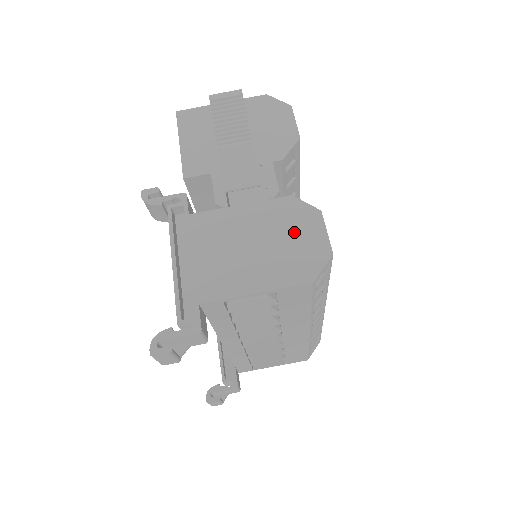
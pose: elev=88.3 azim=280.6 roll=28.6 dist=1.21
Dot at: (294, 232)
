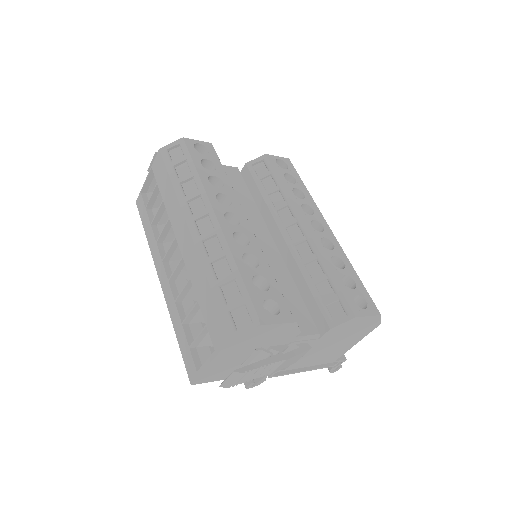
Dot at: (350, 330)
